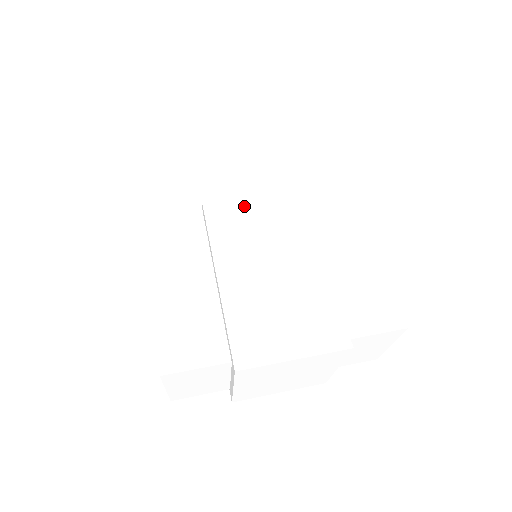
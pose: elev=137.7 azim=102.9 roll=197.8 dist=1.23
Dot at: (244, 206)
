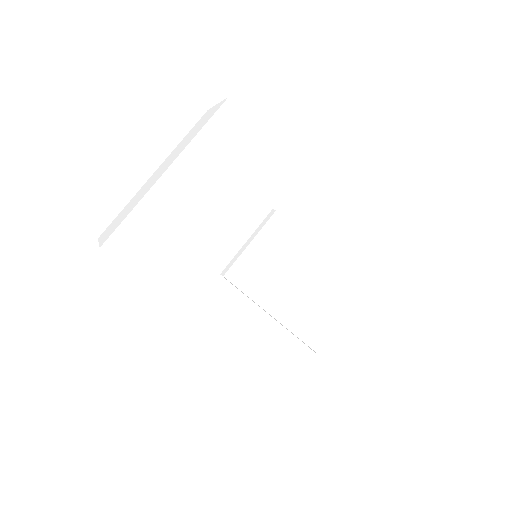
Dot at: (253, 257)
